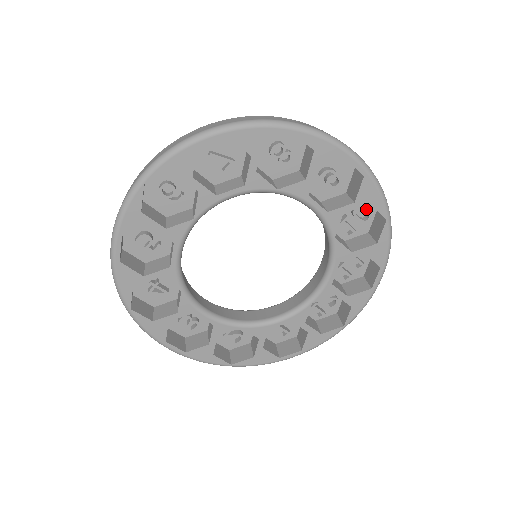
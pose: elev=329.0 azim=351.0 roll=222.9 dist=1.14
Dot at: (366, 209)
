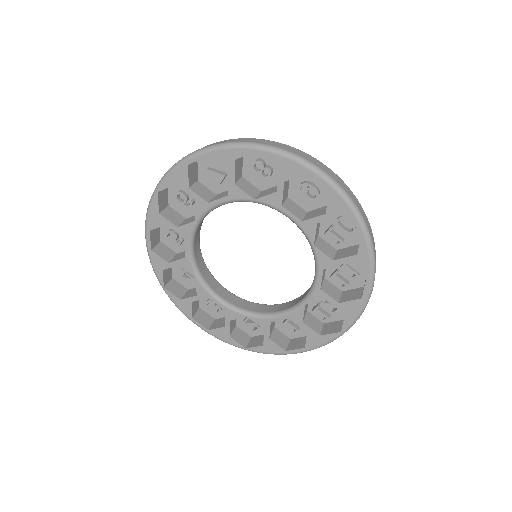
Dot at: occluded
